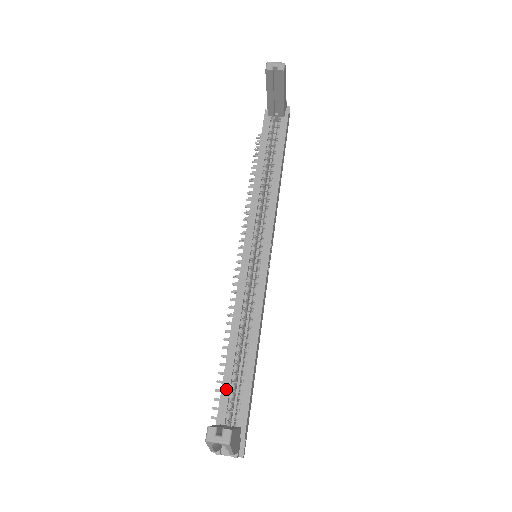
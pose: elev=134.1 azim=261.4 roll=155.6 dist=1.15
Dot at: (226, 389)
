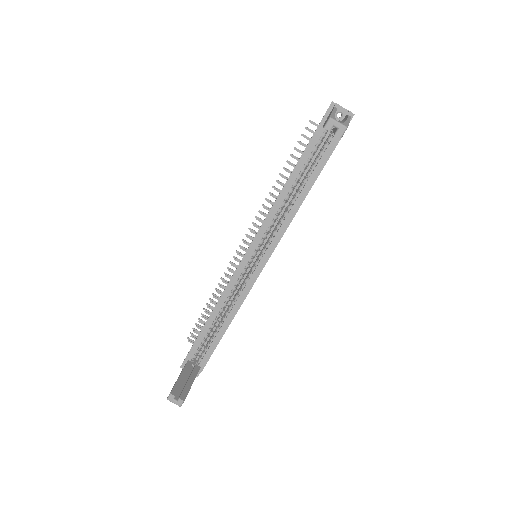
Dot at: (198, 342)
